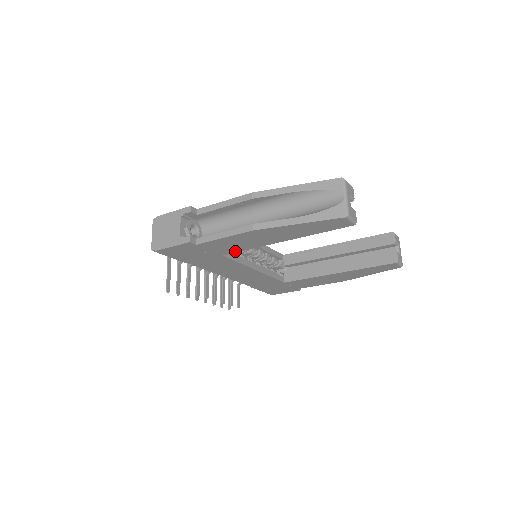
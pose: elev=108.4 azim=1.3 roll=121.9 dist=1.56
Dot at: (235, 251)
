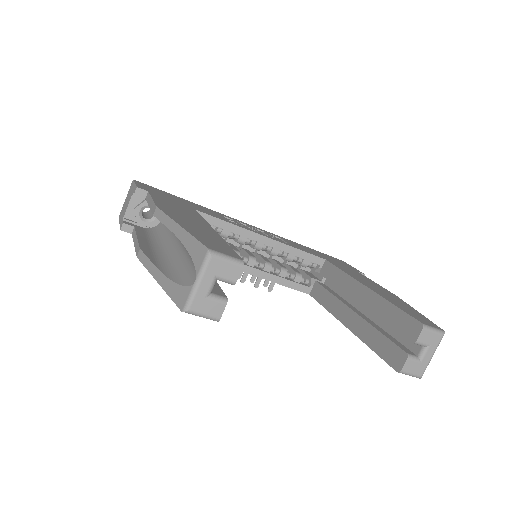
Dot at: occluded
